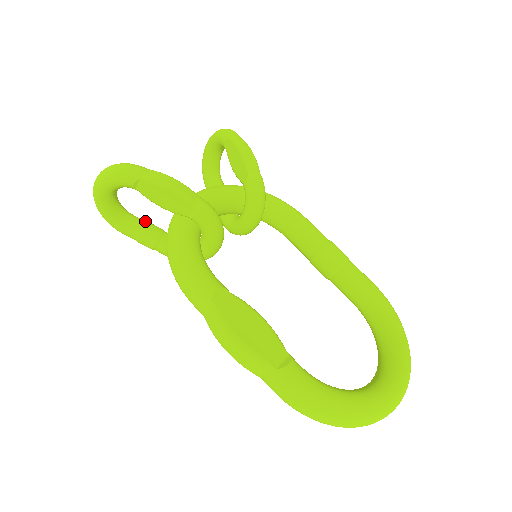
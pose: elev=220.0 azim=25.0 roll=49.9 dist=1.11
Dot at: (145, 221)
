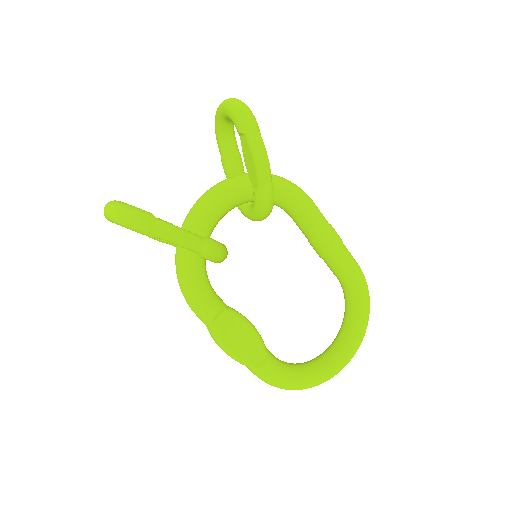
Dot at: occluded
